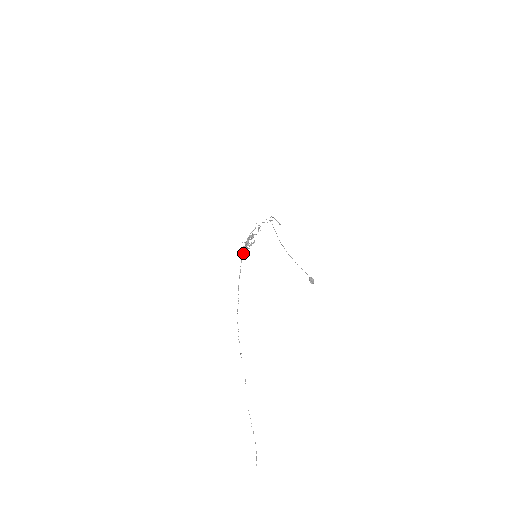
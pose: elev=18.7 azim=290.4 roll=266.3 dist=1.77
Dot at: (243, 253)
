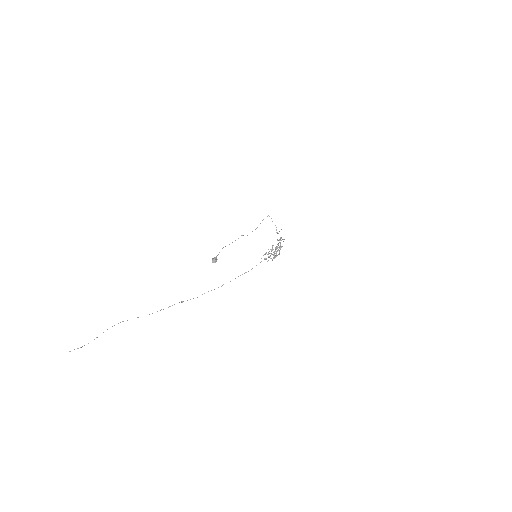
Dot at: (265, 258)
